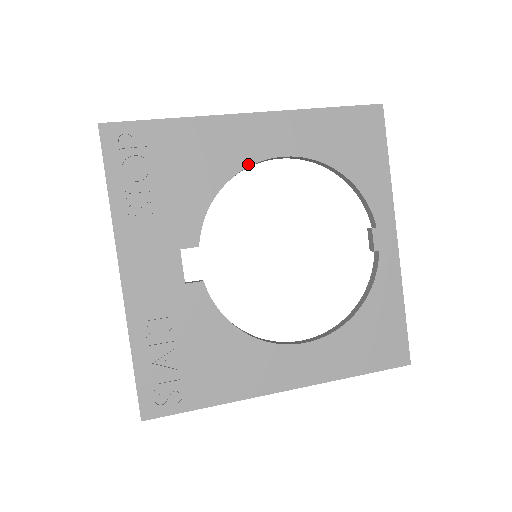
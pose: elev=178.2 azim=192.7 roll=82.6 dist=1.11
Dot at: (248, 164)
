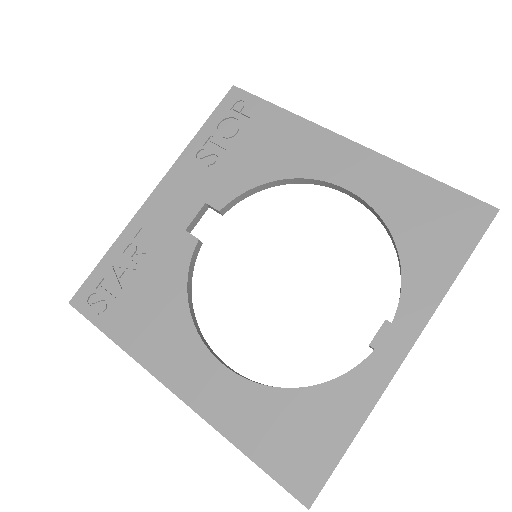
Dot at: (313, 177)
